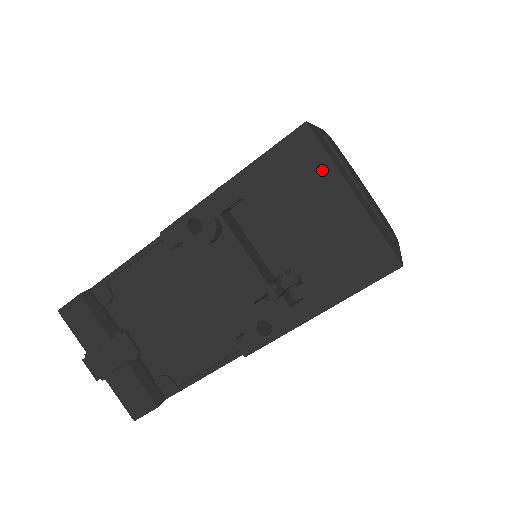
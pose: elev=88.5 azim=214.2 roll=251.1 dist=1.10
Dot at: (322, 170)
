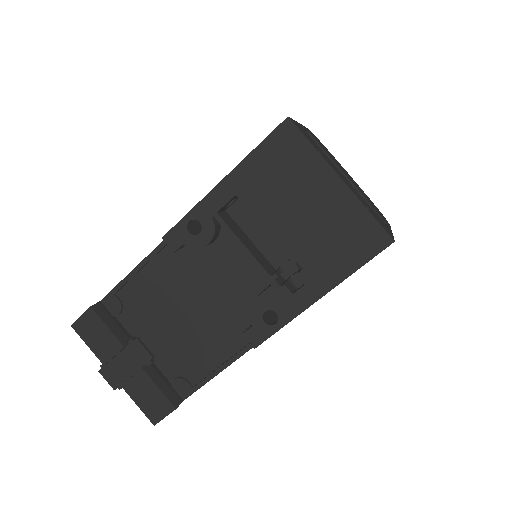
Dot at: (308, 160)
